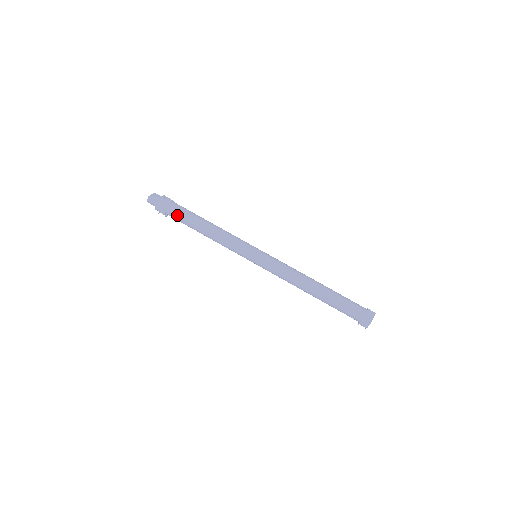
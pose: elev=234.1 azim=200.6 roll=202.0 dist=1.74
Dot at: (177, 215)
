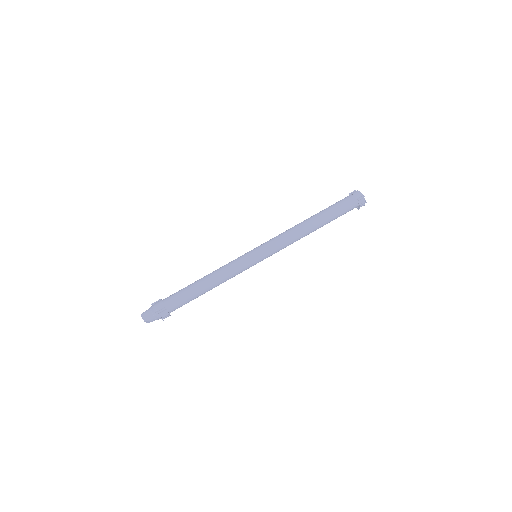
Dot at: (175, 297)
